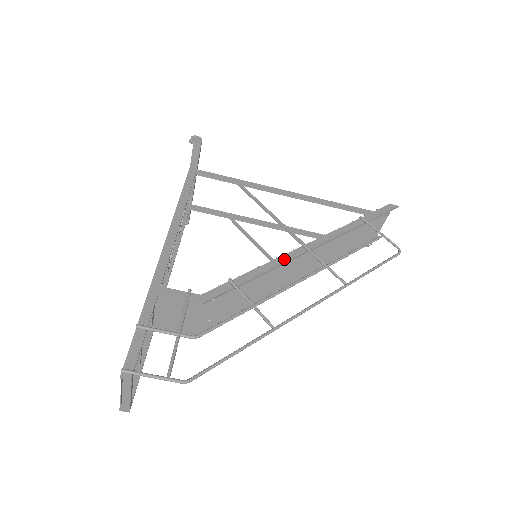
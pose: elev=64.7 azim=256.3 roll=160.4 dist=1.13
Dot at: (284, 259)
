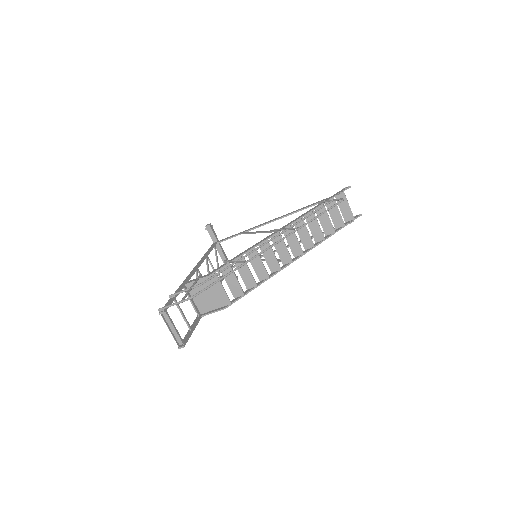
Dot at: (262, 241)
